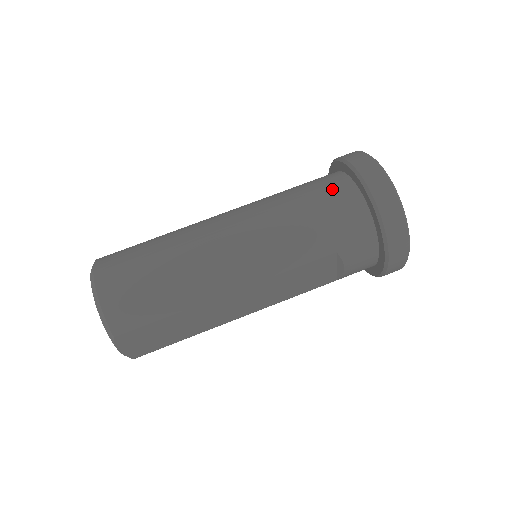
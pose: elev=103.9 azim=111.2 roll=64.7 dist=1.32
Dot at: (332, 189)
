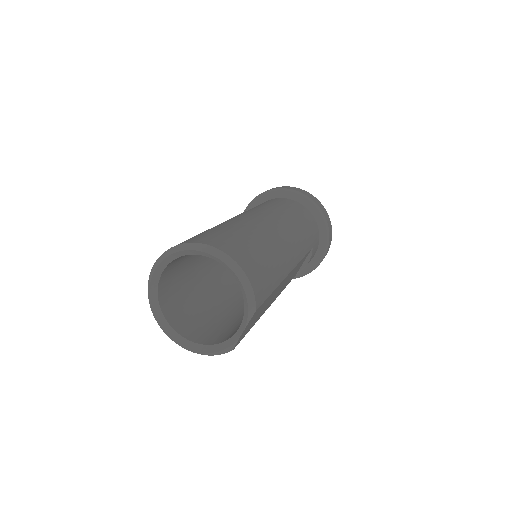
Dot at: (295, 205)
